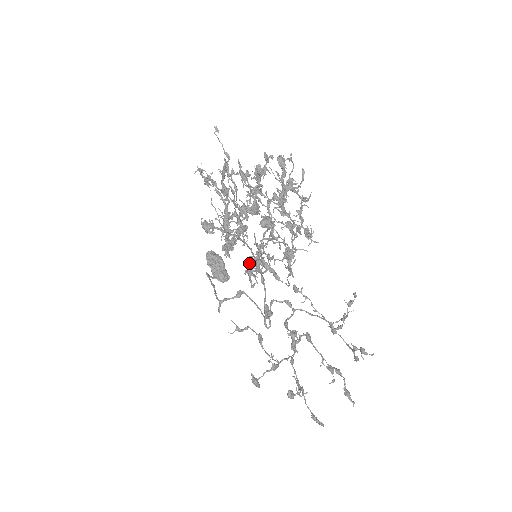
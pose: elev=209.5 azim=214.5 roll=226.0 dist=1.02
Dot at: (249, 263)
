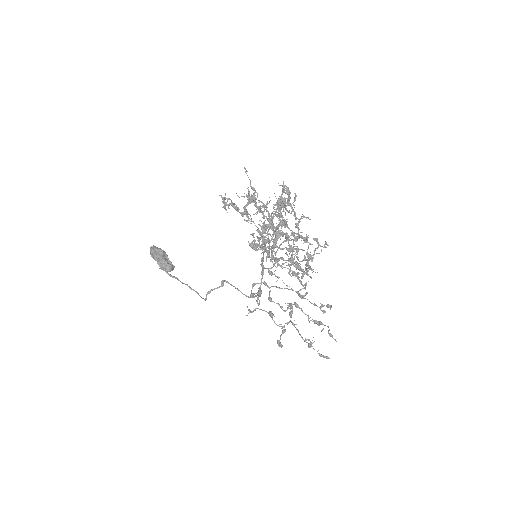
Dot at: occluded
